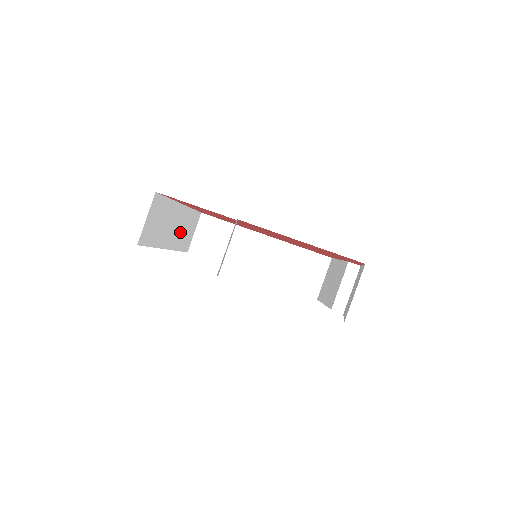
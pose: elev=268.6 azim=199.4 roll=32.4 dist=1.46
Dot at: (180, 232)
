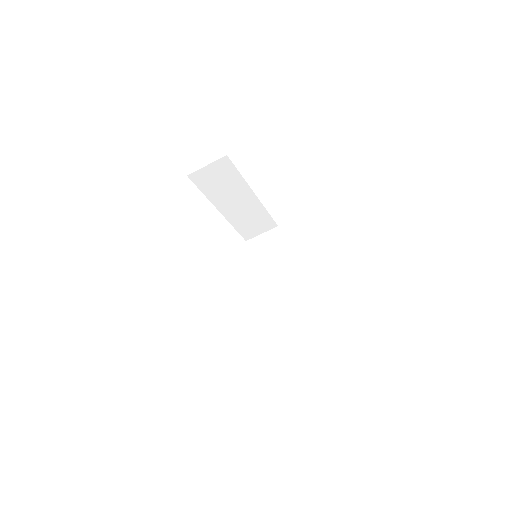
Dot at: occluded
